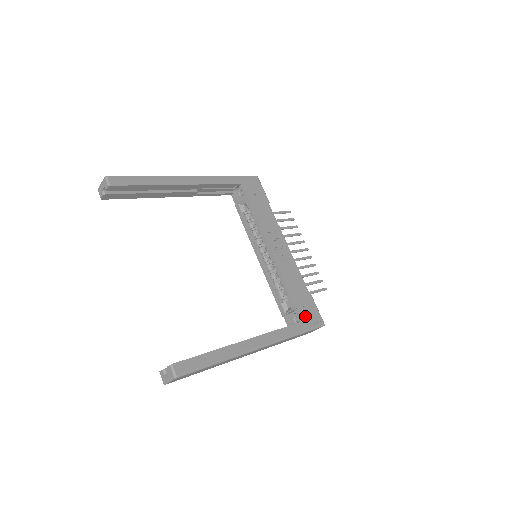
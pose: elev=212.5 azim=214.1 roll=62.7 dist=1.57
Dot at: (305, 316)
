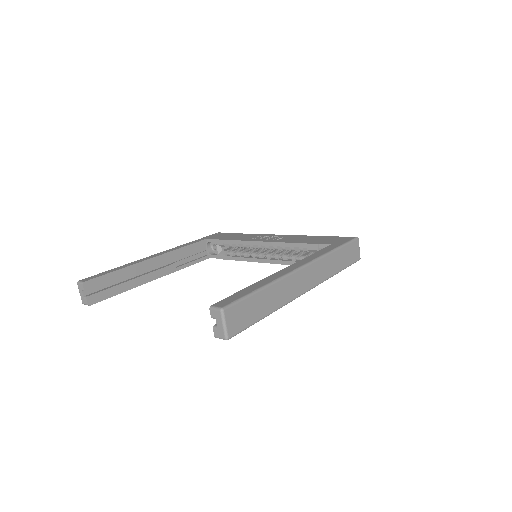
Dot at: (331, 242)
